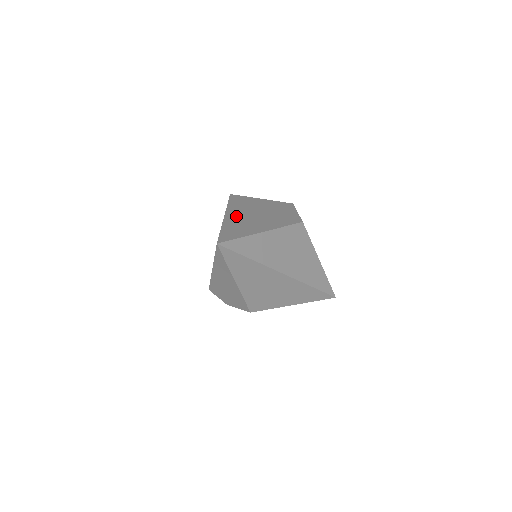
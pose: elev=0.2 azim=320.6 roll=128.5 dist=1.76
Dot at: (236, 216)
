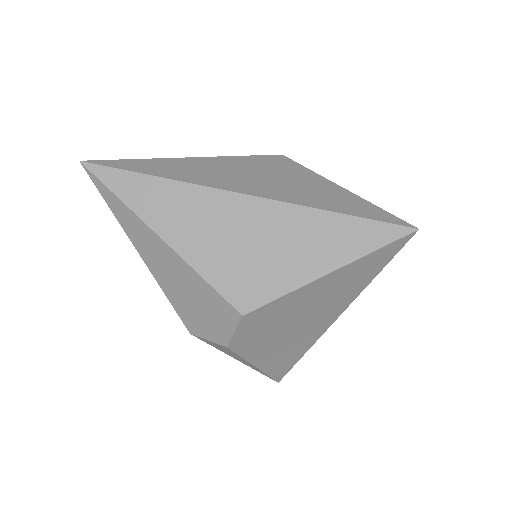
Dot at: occluded
